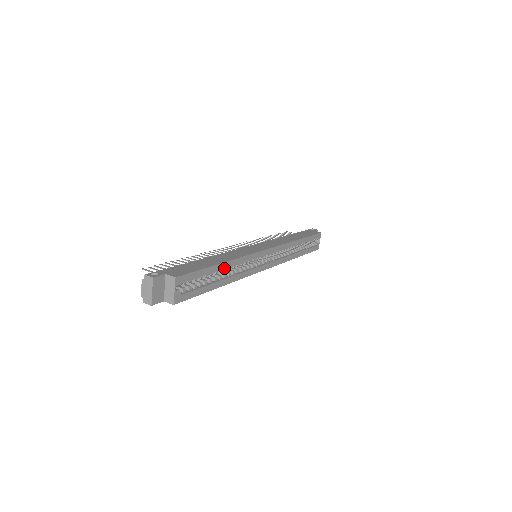
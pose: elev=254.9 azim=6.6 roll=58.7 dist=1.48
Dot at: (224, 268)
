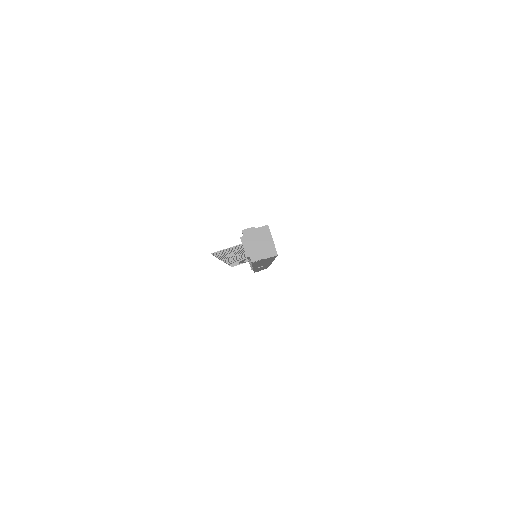
Dot at: occluded
